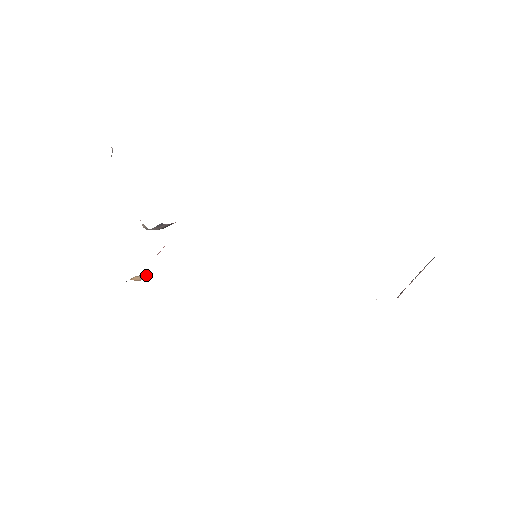
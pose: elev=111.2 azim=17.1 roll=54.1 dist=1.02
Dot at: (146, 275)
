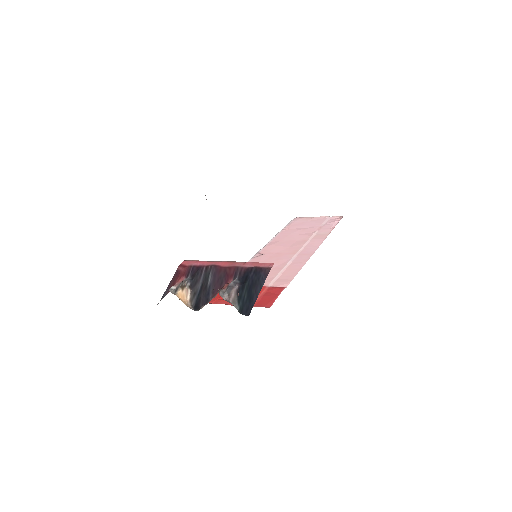
Dot at: (188, 290)
